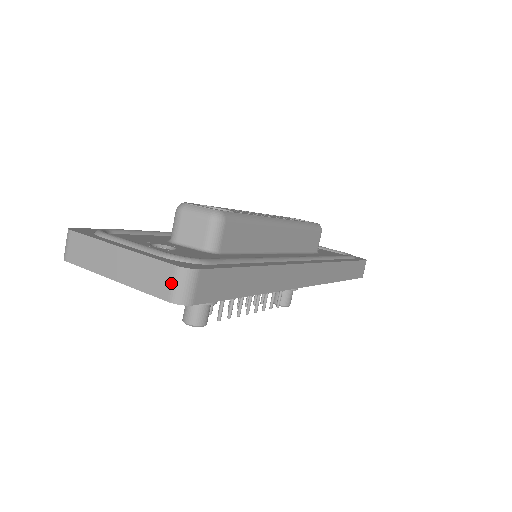
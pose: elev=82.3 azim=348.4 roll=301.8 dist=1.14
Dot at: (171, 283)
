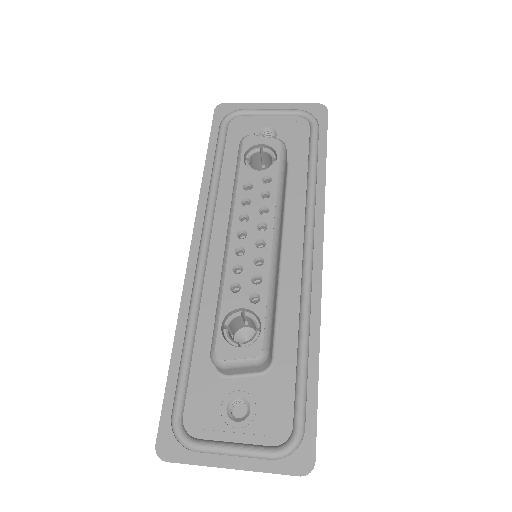
Dot at: occluded
